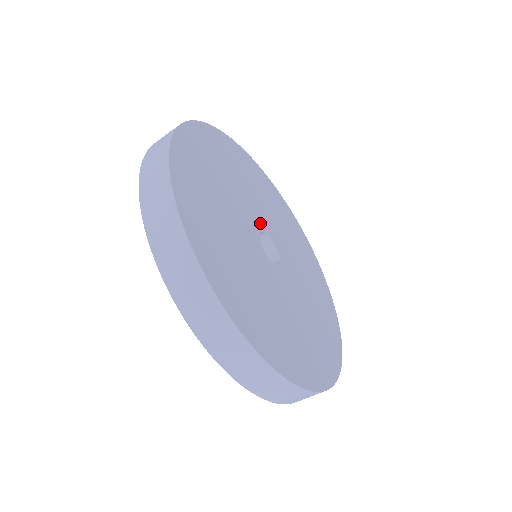
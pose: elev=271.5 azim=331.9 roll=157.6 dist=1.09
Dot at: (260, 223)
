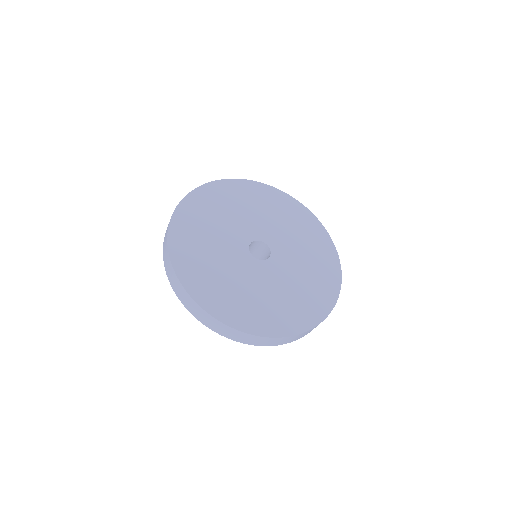
Dot at: (267, 238)
